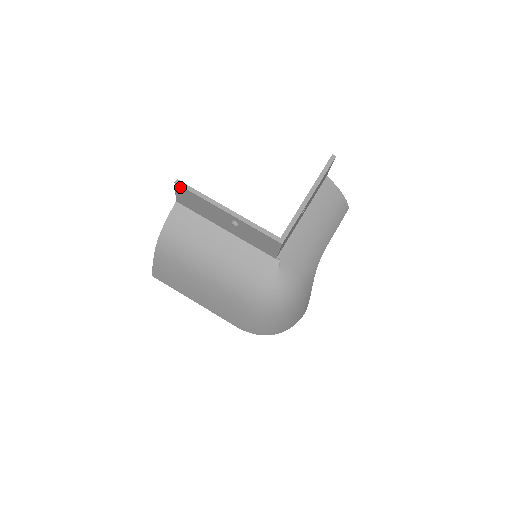
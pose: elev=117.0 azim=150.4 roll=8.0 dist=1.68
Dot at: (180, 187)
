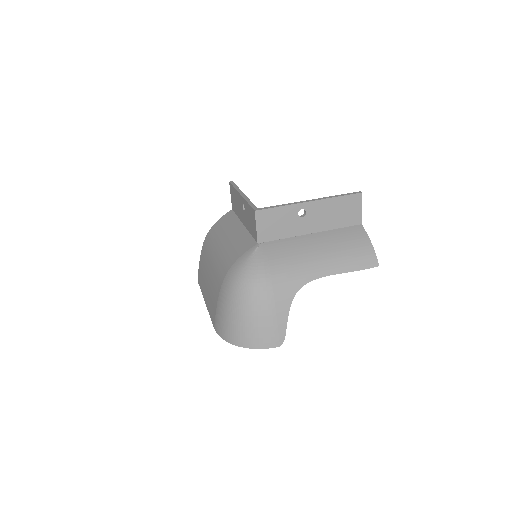
Dot at: occluded
